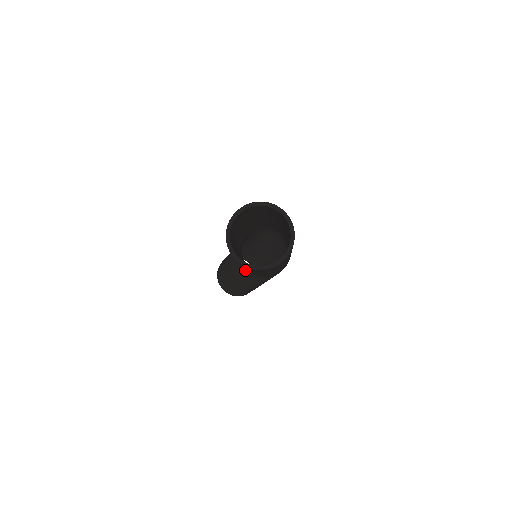
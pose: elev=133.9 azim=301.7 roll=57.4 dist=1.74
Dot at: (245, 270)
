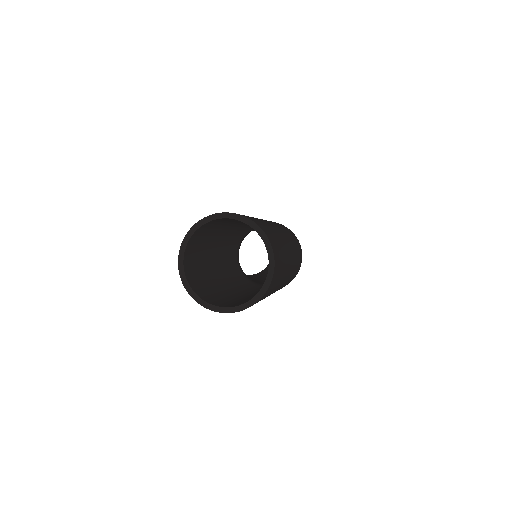
Dot at: occluded
